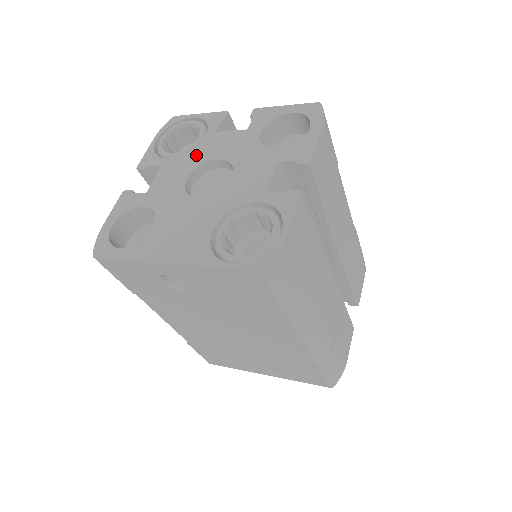
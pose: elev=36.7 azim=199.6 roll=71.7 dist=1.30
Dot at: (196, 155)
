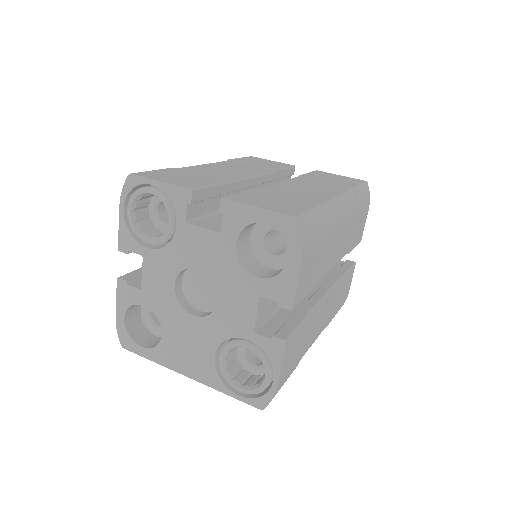
Dot at: (174, 254)
